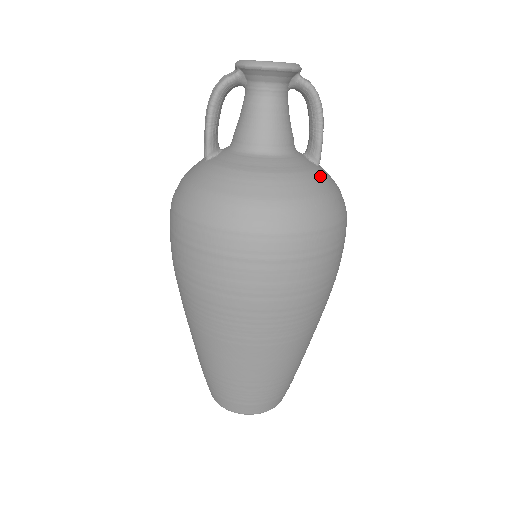
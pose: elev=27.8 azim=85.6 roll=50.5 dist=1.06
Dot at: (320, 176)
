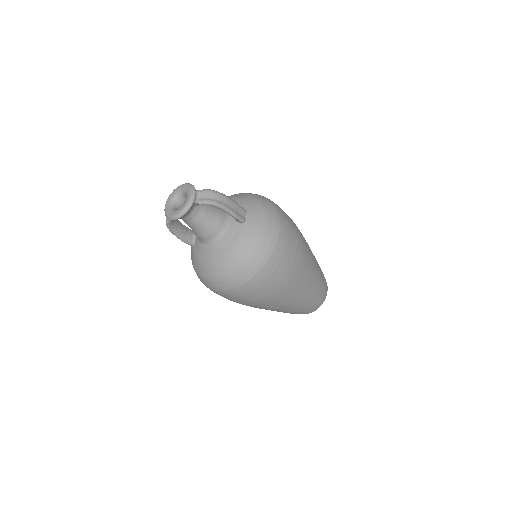
Dot at: (246, 236)
